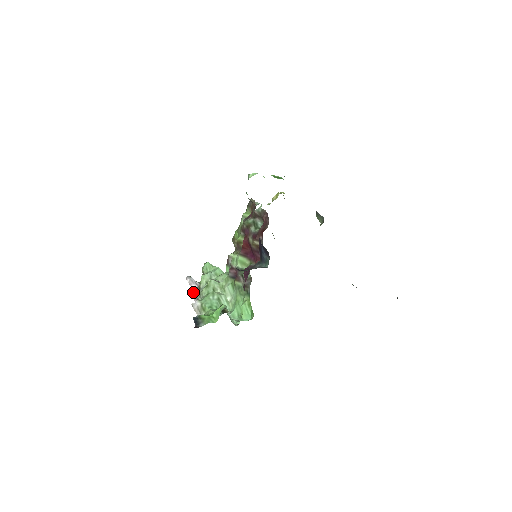
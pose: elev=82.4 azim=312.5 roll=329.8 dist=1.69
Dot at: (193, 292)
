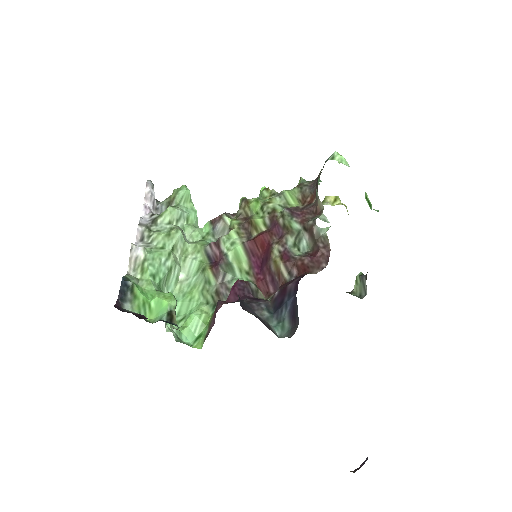
Dot at: (142, 214)
